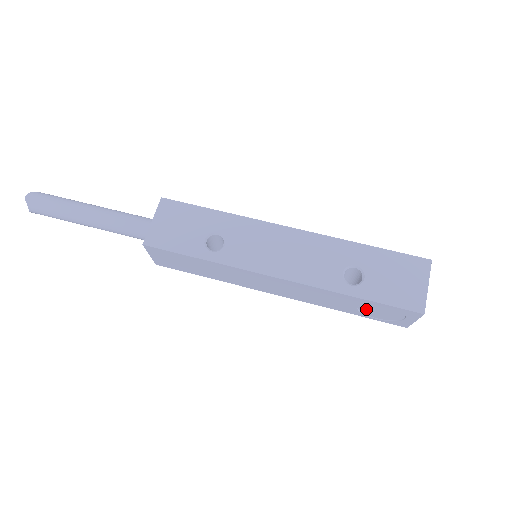
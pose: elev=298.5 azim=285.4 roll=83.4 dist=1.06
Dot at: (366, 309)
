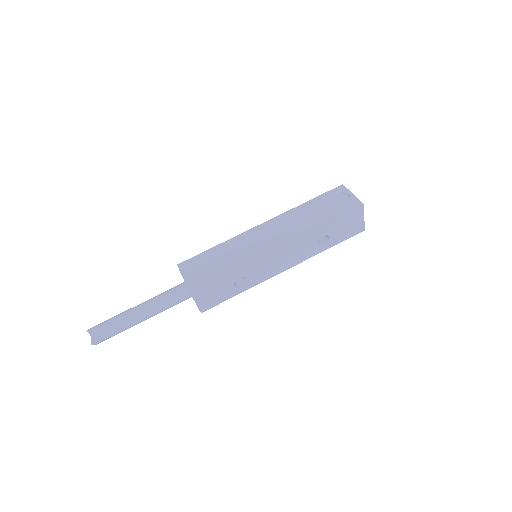
Dot at: occluded
